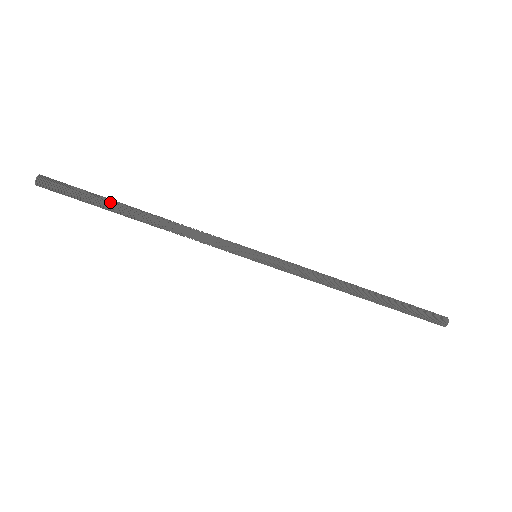
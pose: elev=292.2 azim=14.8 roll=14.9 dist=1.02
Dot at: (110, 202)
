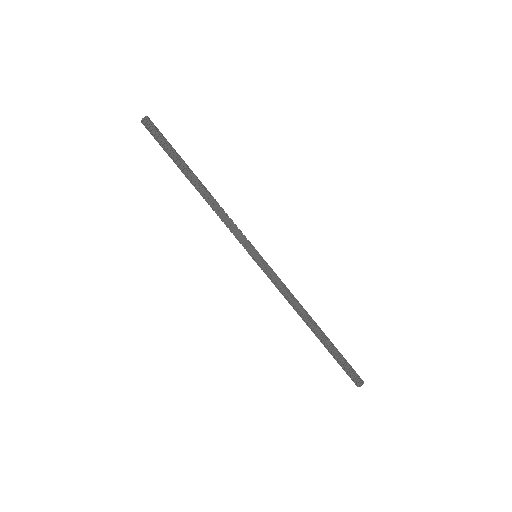
Dot at: (179, 163)
